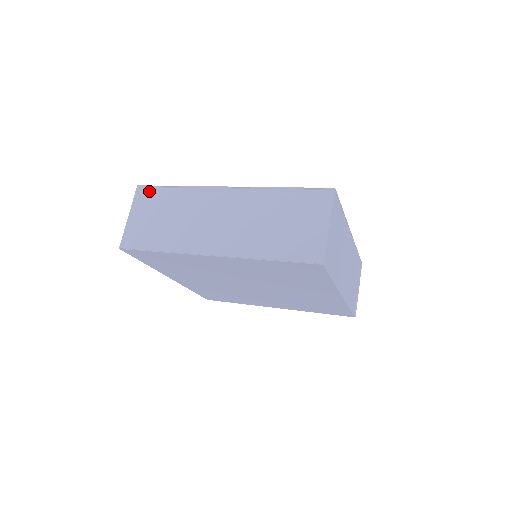
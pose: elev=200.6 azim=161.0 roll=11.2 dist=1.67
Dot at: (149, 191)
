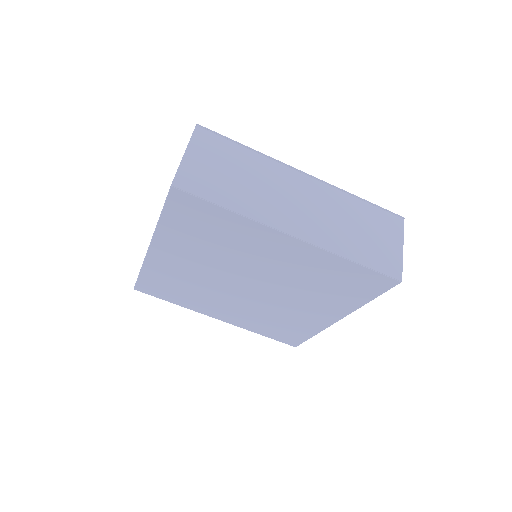
Dot at: (214, 137)
